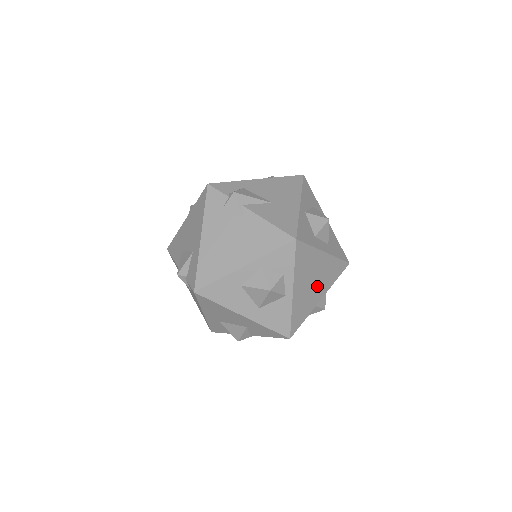
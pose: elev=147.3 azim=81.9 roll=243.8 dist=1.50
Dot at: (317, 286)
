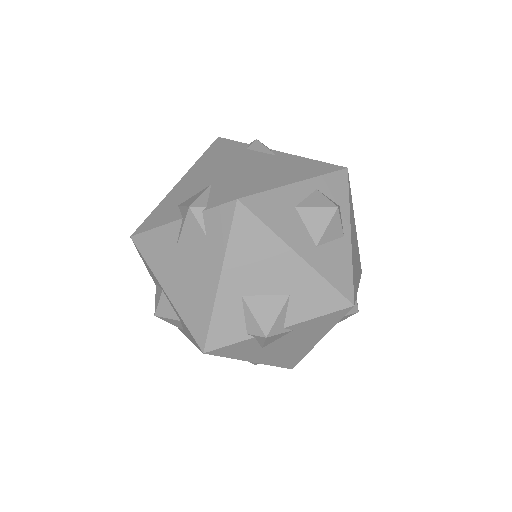
Dot at: (356, 261)
